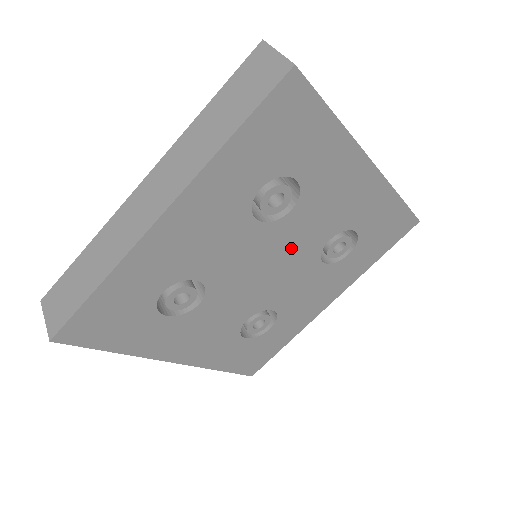
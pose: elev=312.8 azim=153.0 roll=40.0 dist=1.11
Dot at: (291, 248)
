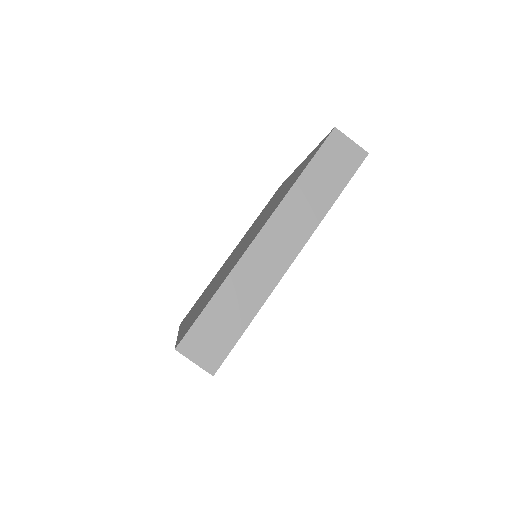
Dot at: occluded
